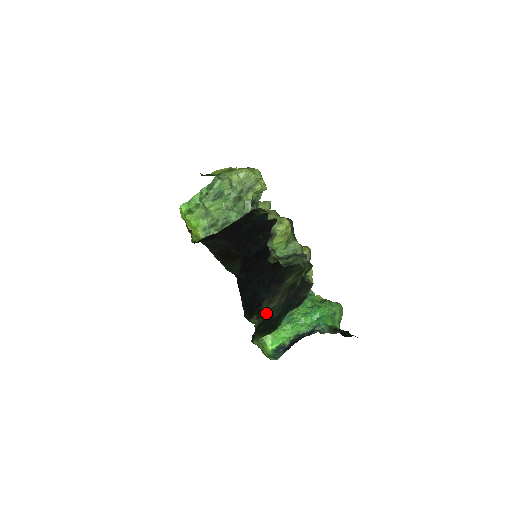
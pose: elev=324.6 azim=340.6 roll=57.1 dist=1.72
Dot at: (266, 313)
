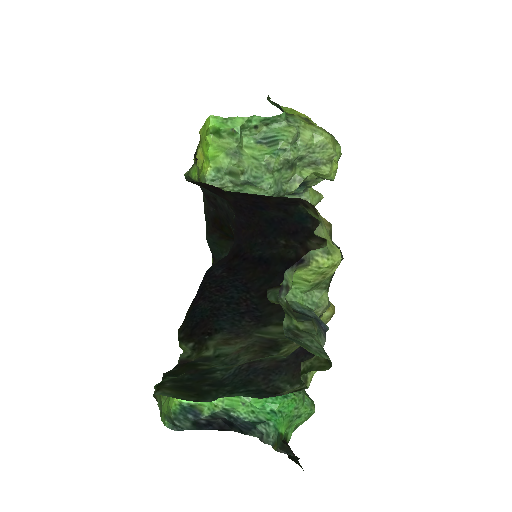
Dot at: (209, 353)
